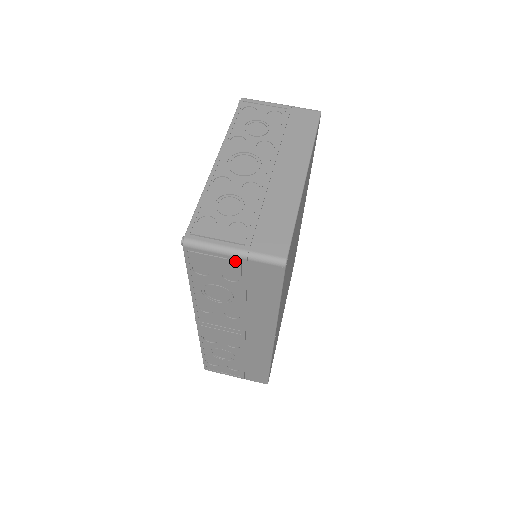
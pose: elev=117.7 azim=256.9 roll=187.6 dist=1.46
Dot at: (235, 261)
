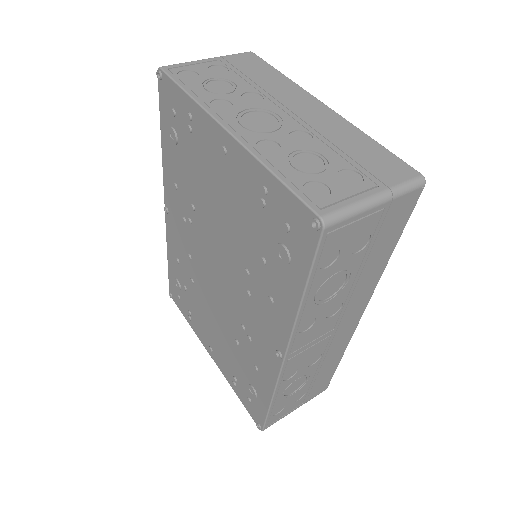
Dot at: (377, 213)
